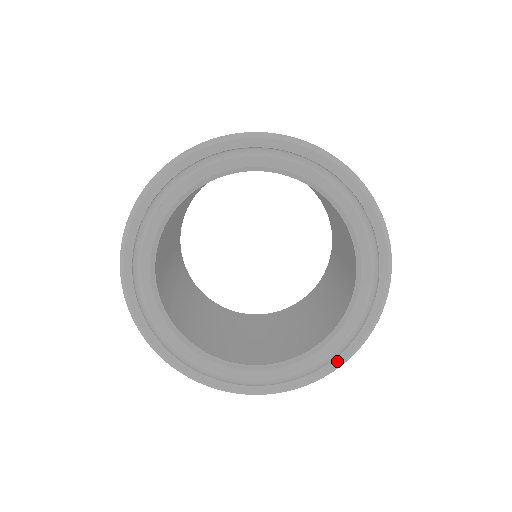
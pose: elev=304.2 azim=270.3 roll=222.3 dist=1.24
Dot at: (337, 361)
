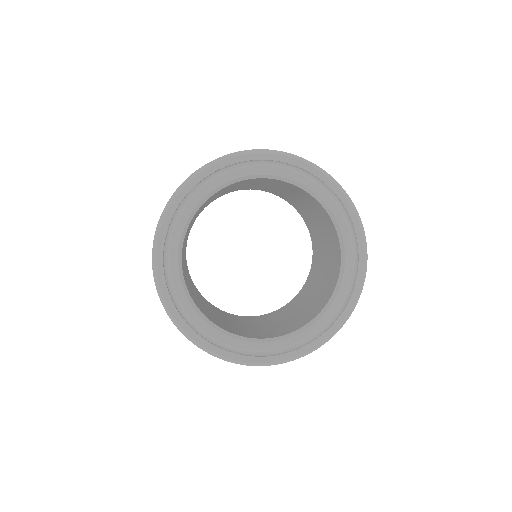
Dot at: (332, 329)
